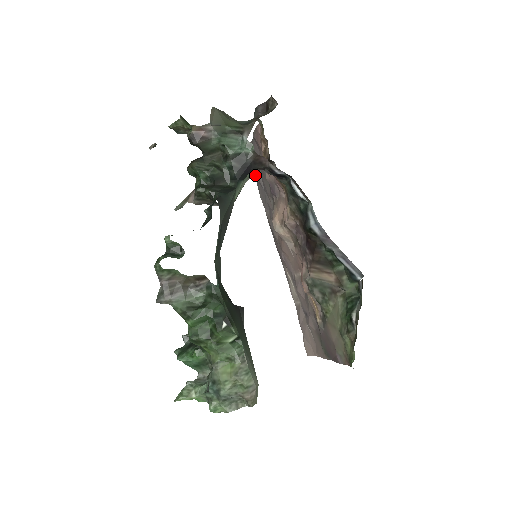
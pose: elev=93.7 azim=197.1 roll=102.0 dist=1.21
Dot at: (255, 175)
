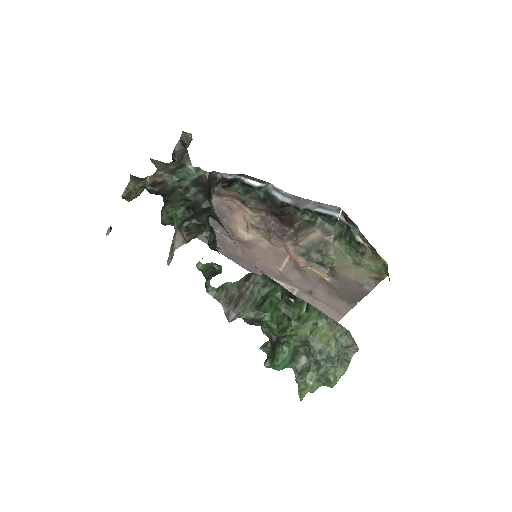
Dot at: occluded
